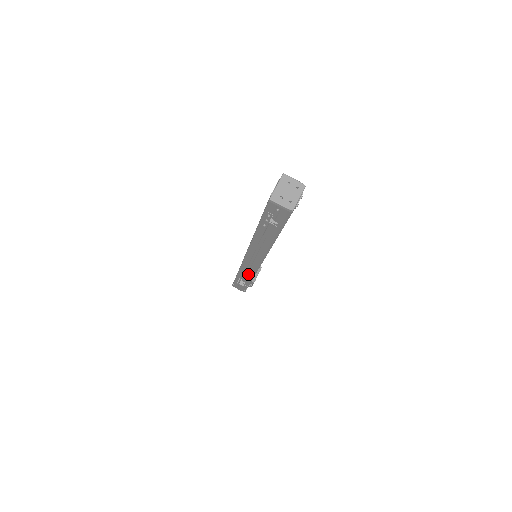
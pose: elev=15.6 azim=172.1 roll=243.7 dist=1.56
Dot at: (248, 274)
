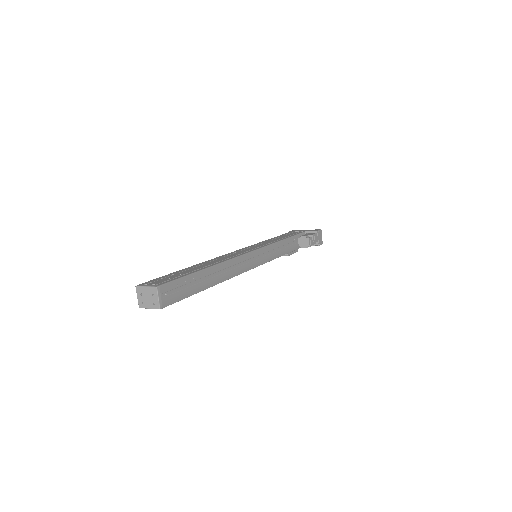
Dot at: occluded
